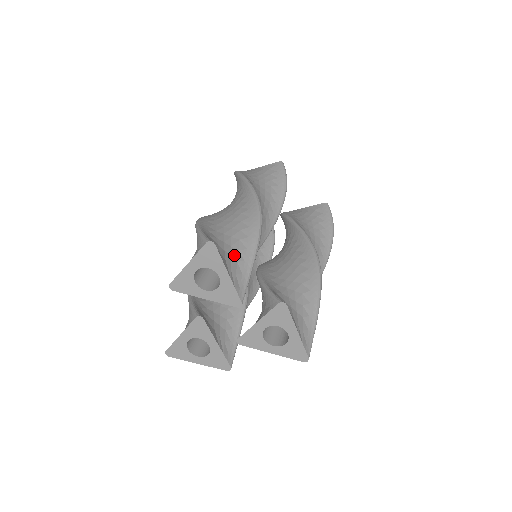
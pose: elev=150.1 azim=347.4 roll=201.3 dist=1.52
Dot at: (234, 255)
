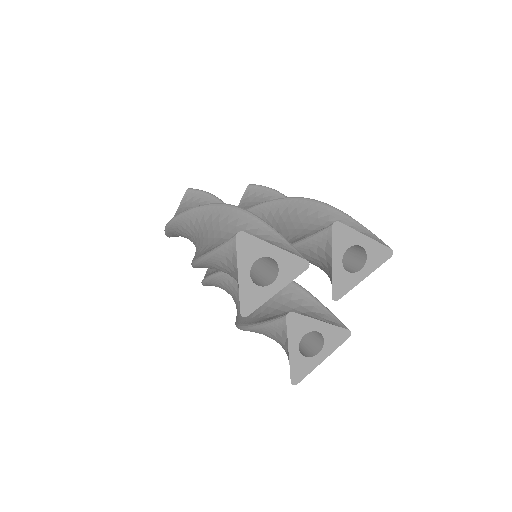
Dot at: occluded
